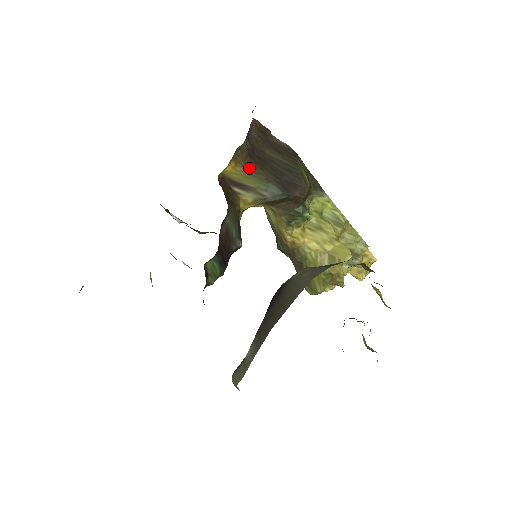
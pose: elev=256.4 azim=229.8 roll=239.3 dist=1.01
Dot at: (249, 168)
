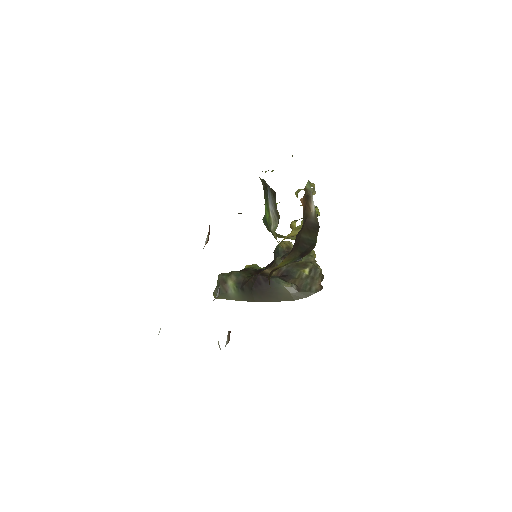
Dot at: (288, 257)
